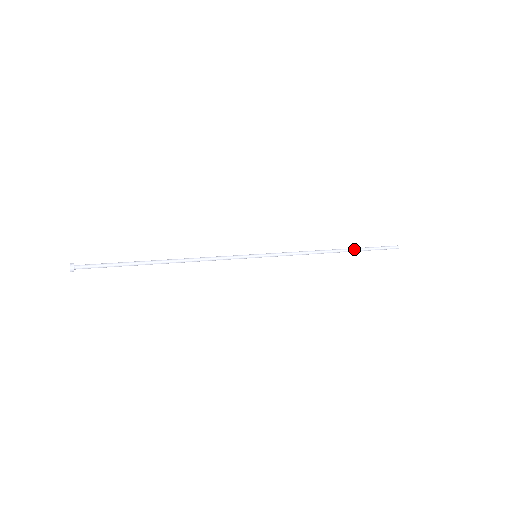
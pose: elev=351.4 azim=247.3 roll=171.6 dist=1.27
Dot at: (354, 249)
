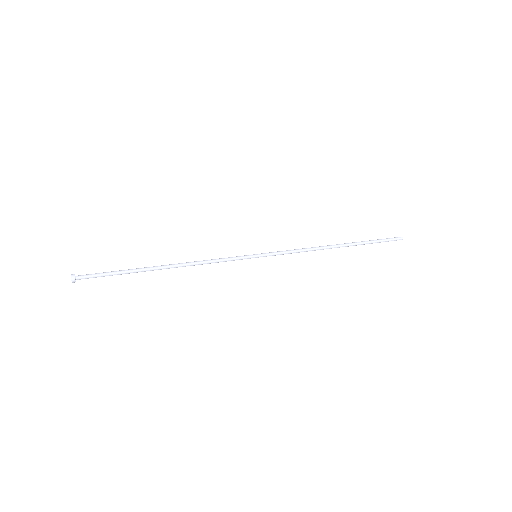
Dot at: (356, 244)
